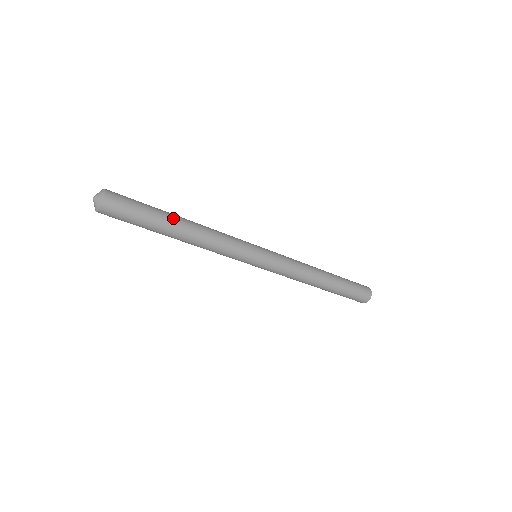
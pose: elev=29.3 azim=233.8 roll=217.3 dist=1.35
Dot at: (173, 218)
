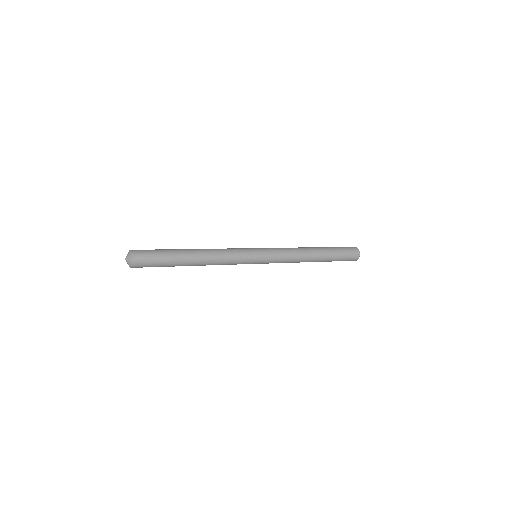
Dot at: (185, 257)
